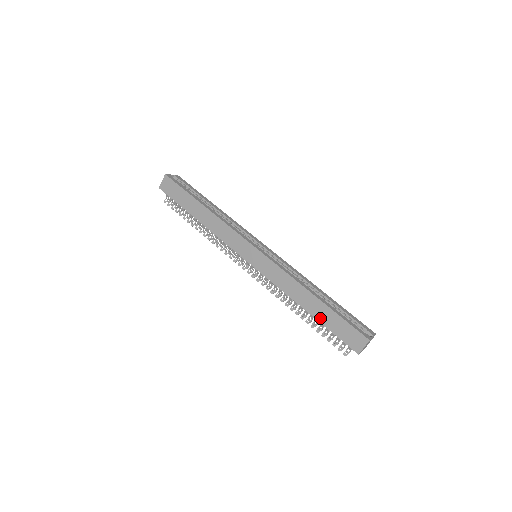
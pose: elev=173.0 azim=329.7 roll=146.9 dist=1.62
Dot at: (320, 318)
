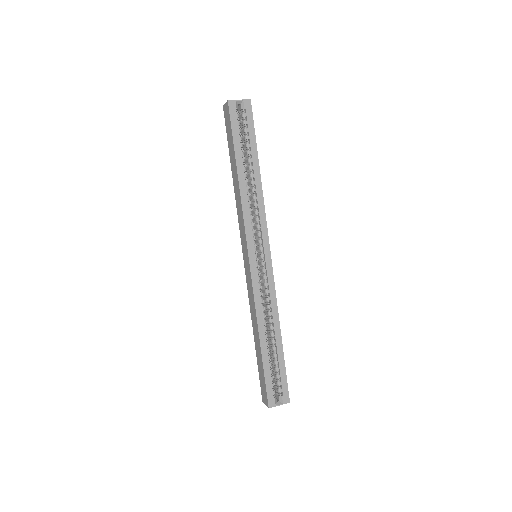
Dot at: (257, 355)
